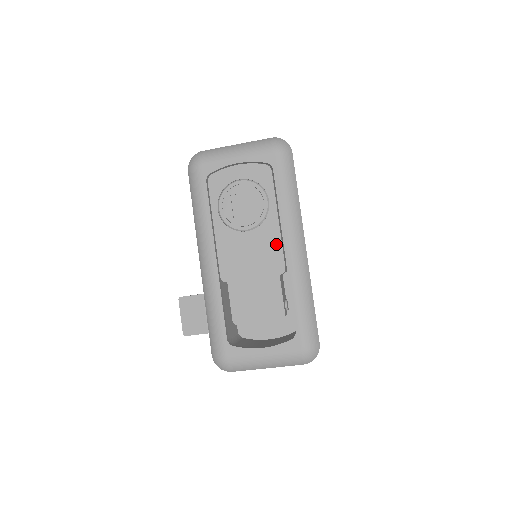
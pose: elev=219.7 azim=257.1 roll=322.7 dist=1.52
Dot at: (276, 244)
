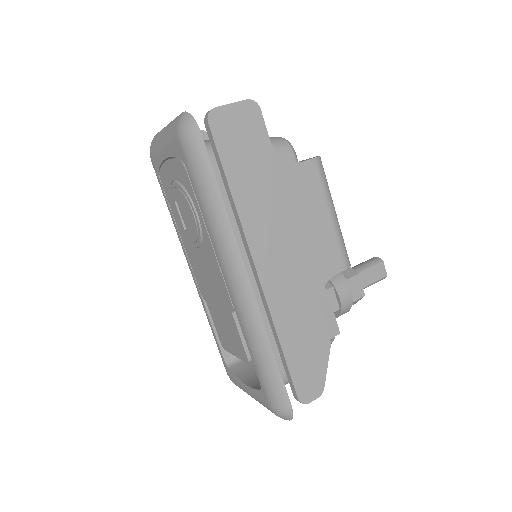
Dot at: (218, 272)
